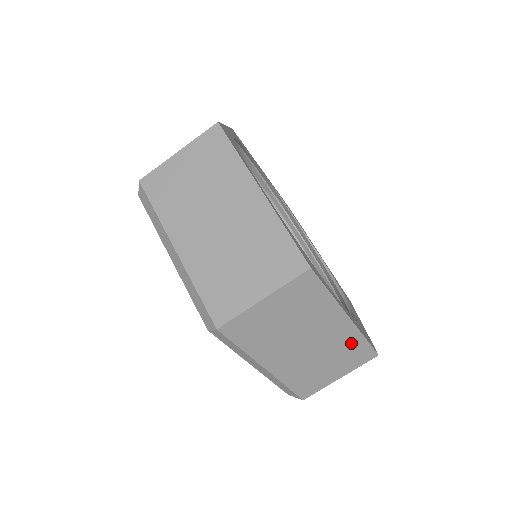
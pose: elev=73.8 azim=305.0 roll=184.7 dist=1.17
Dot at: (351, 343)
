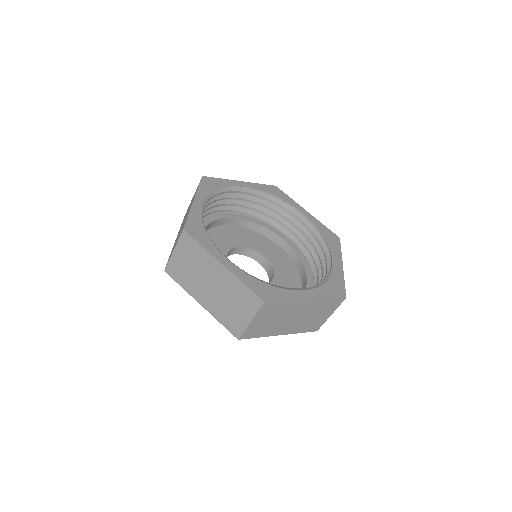
Dot at: (322, 304)
